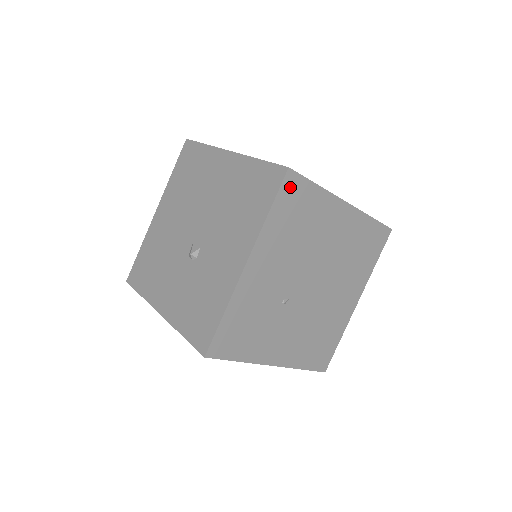
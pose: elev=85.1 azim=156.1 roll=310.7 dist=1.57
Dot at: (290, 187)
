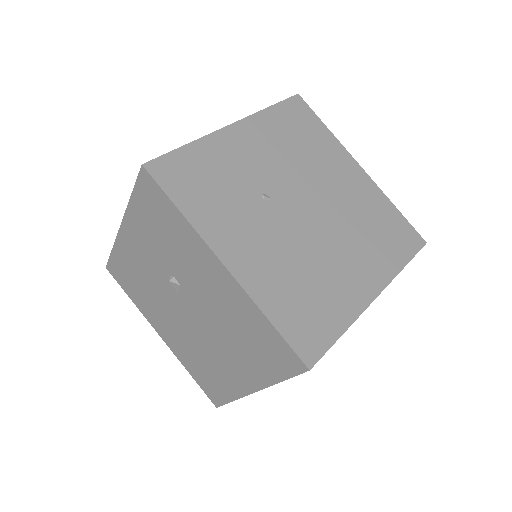
Dot at: (296, 107)
